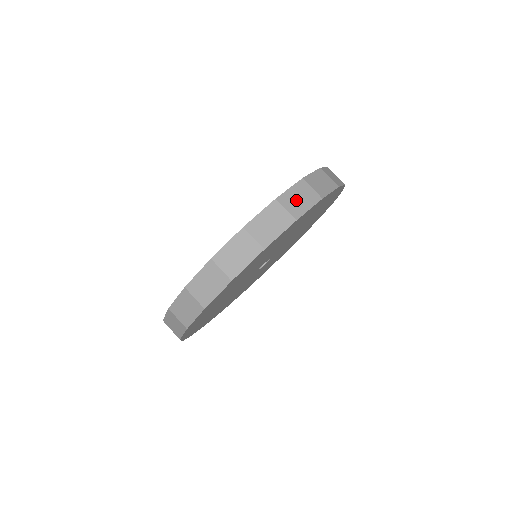
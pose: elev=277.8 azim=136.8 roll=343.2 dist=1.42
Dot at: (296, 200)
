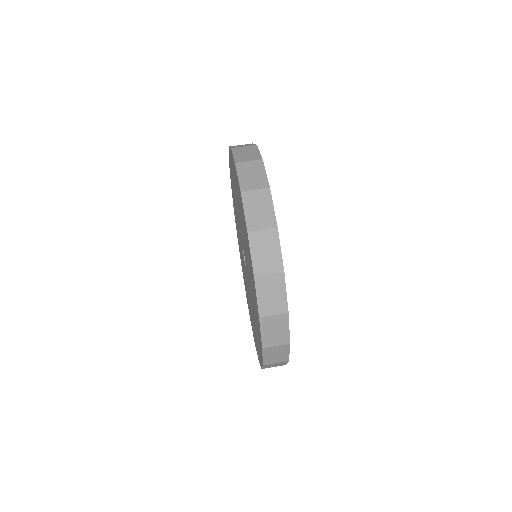
Dot at: (251, 178)
